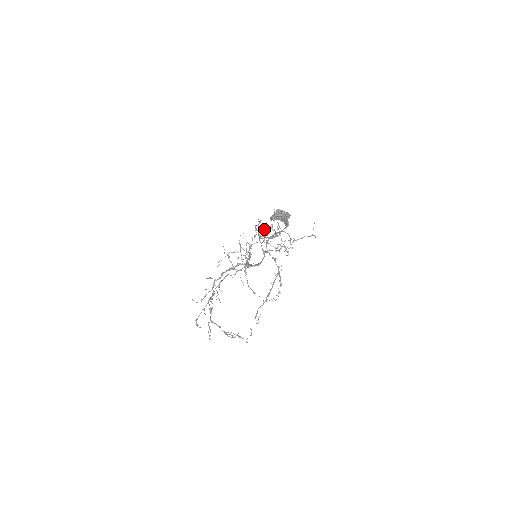
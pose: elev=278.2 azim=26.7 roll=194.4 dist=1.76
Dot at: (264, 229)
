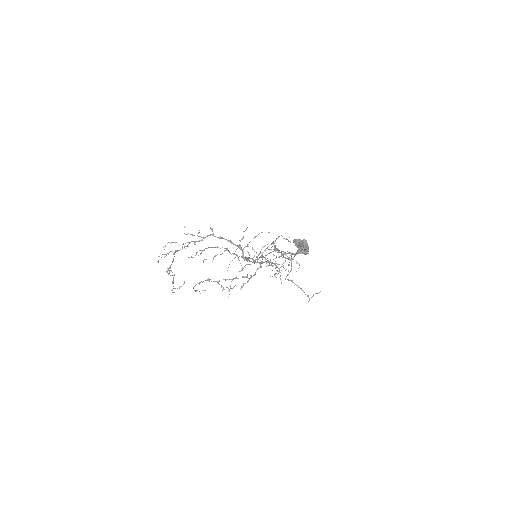
Dot at: occluded
